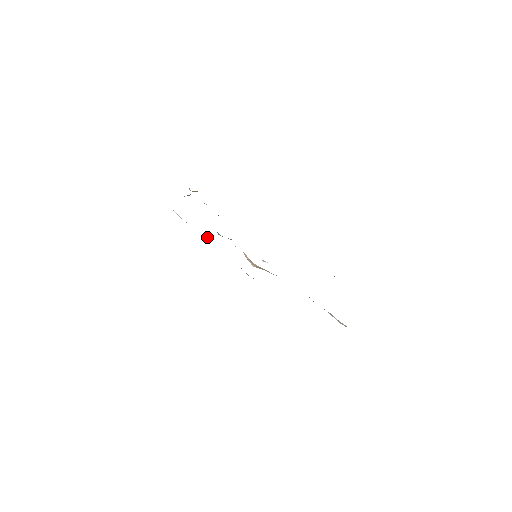
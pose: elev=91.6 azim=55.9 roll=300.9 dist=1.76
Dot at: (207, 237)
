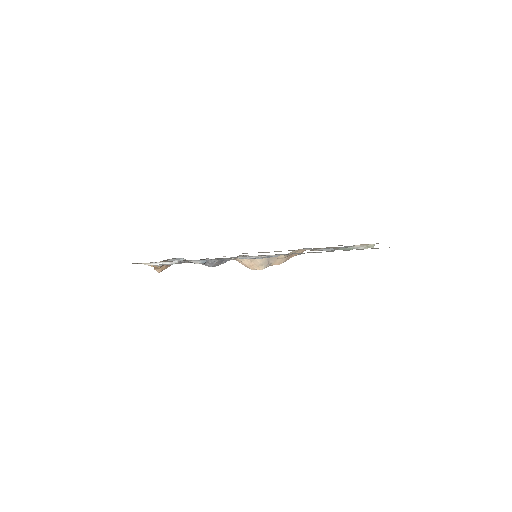
Dot at: (203, 262)
